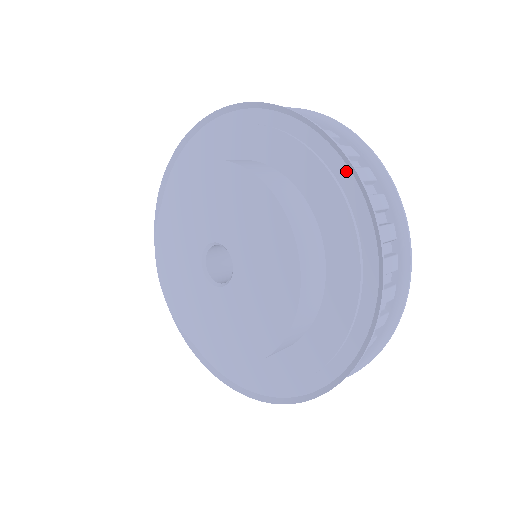
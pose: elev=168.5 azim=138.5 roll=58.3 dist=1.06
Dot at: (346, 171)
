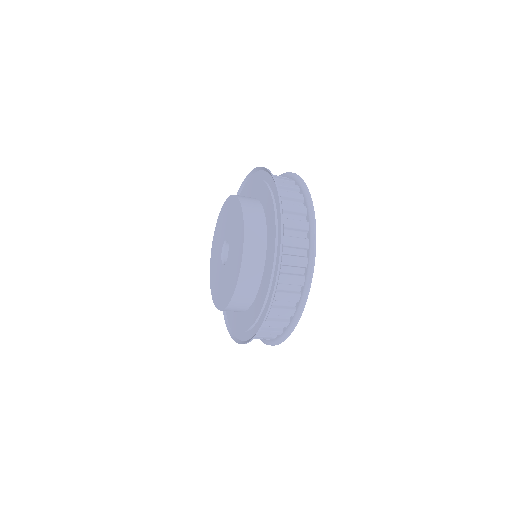
Dot at: (276, 191)
